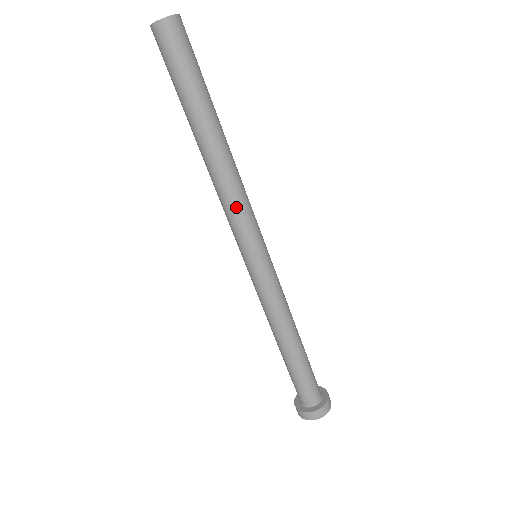
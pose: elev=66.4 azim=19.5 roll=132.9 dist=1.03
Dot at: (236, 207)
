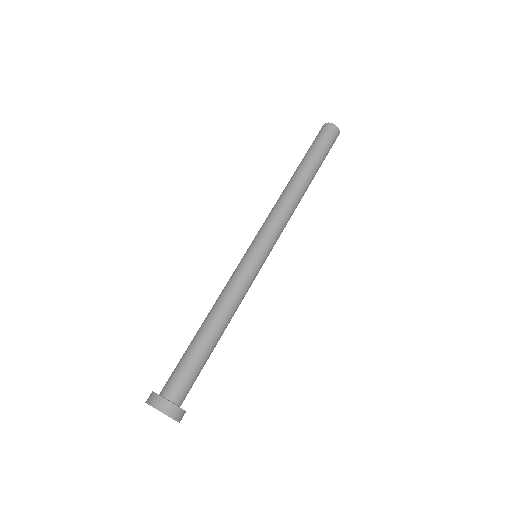
Dot at: (278, 214)
